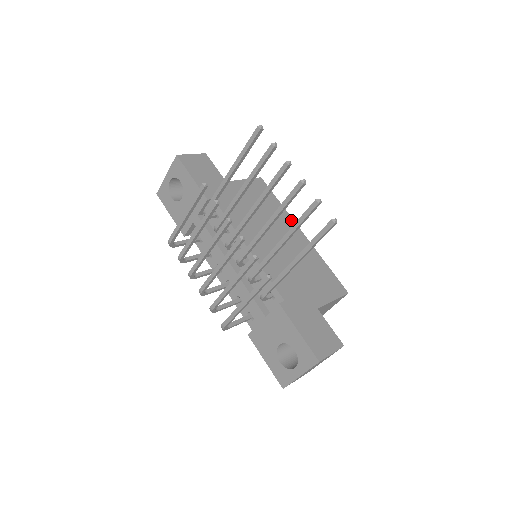
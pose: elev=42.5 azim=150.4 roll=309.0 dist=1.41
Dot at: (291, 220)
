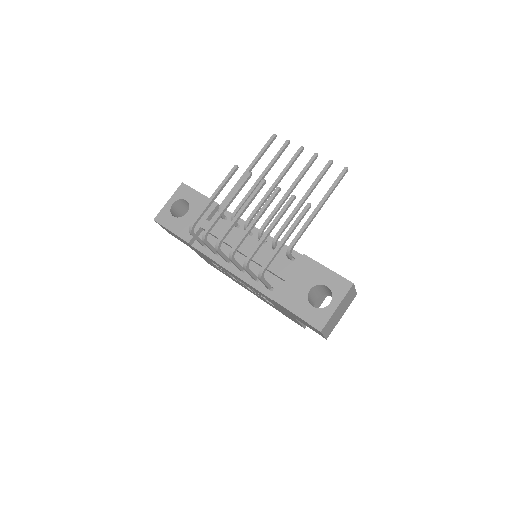
Dot at: occluded
